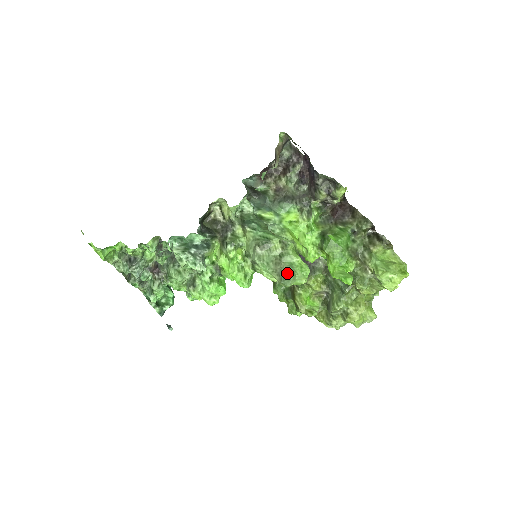
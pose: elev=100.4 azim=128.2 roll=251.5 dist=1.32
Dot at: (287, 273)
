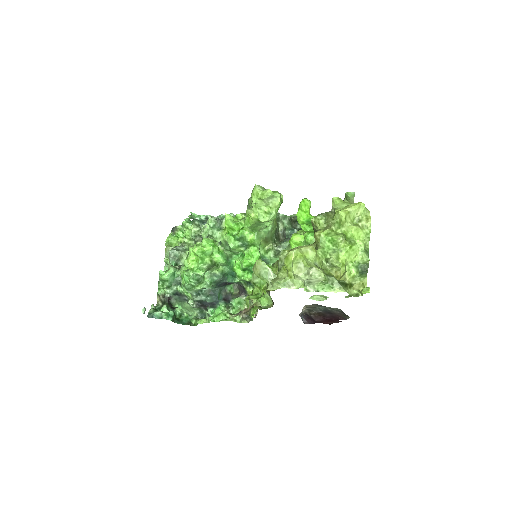
Dot at: occluded
